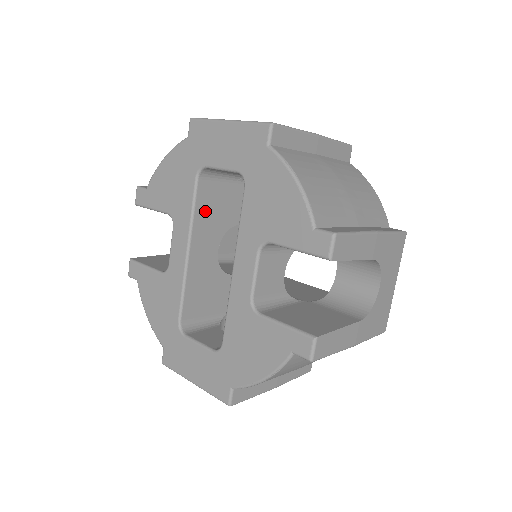
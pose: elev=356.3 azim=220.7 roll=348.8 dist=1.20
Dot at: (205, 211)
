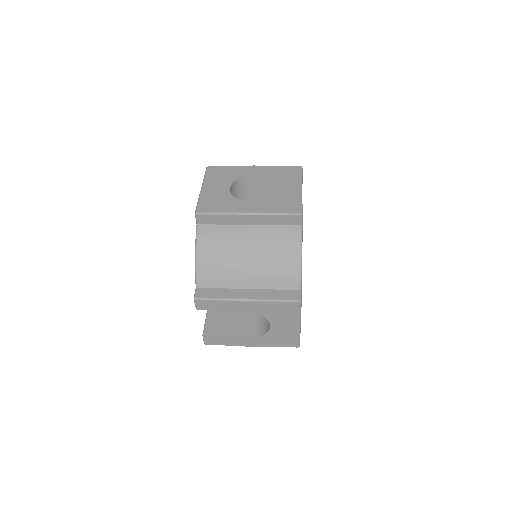
Dot at: occluded
